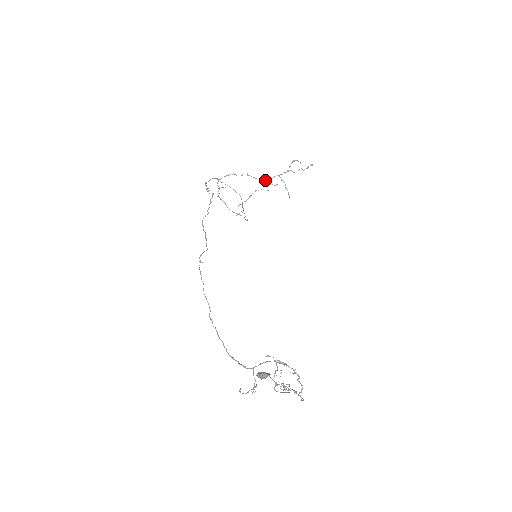
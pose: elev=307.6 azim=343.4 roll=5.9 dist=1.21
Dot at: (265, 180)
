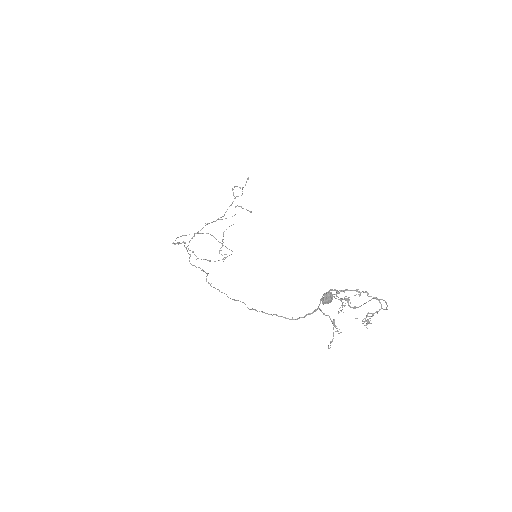
Dot at: (222, 216)
